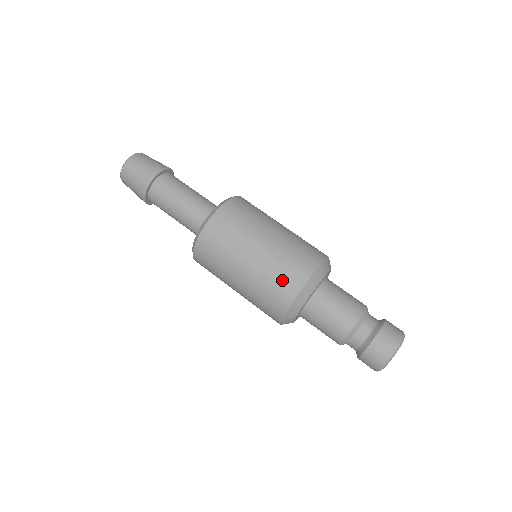
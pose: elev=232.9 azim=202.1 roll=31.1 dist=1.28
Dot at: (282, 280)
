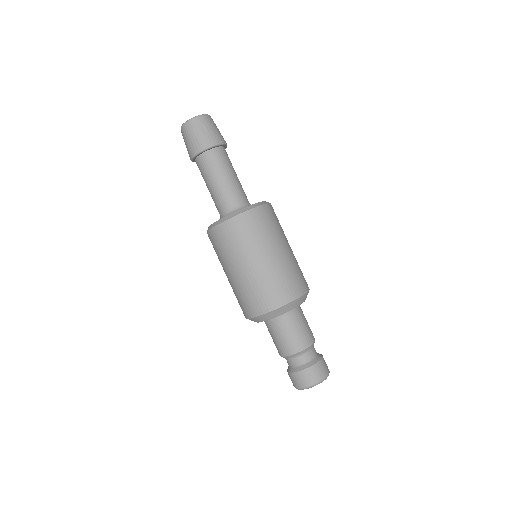
Dot at: (280, 288)
